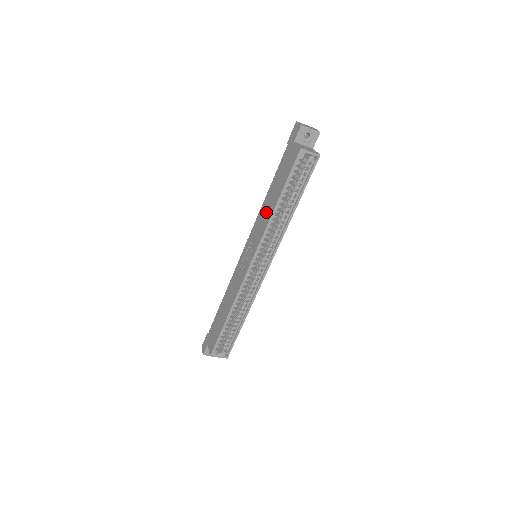
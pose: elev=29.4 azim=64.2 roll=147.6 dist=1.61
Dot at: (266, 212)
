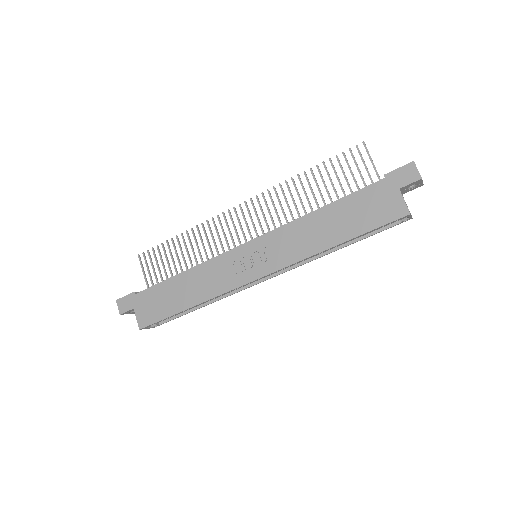
Dot at: (311, 237)
